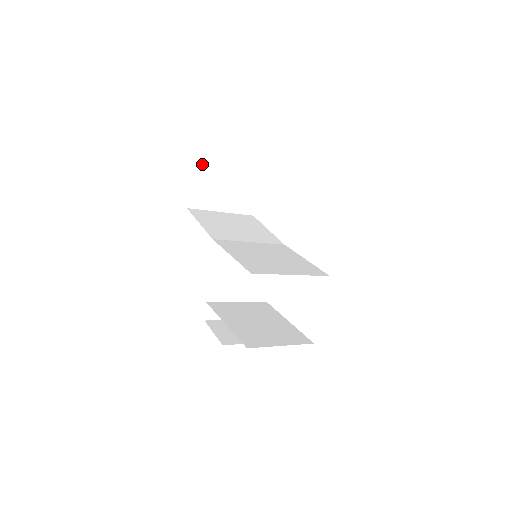
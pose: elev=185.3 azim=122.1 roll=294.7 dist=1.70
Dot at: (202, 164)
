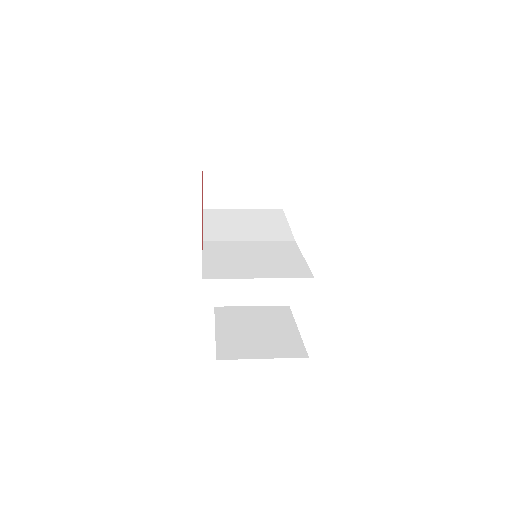
Dot at: (210, 161)
